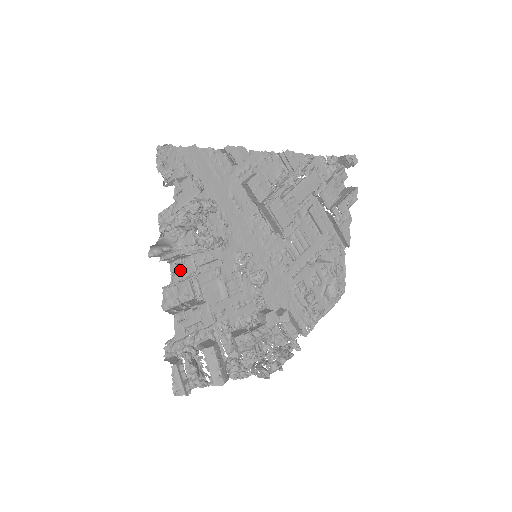
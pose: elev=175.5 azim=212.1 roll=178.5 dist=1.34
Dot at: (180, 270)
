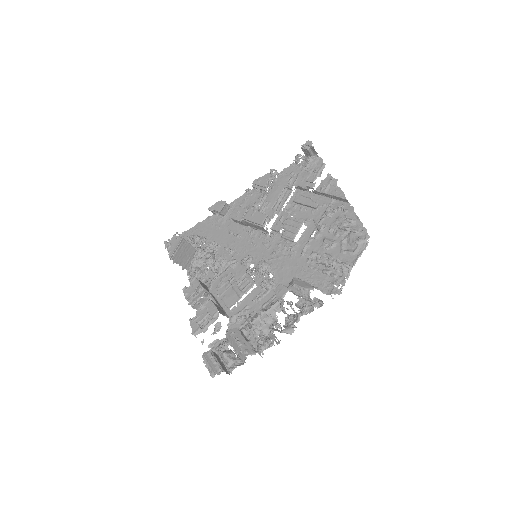
Dot at: (190, 290)
